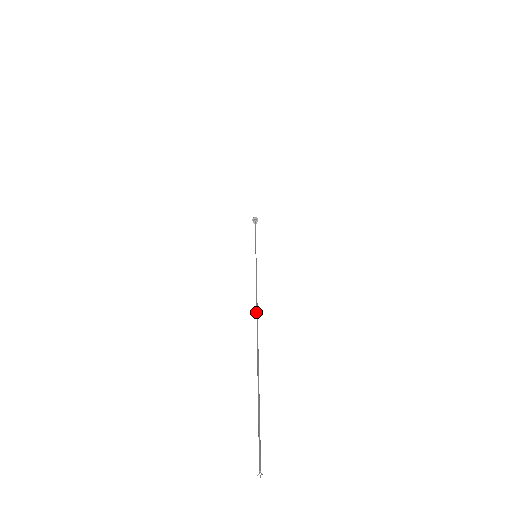
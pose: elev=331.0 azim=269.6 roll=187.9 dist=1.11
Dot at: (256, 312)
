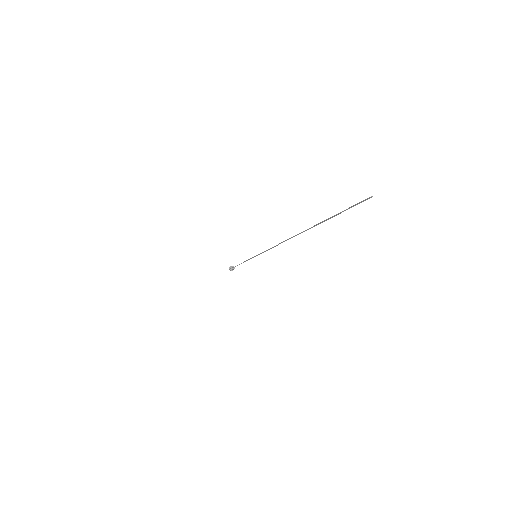
Dot at: (290, 238)
